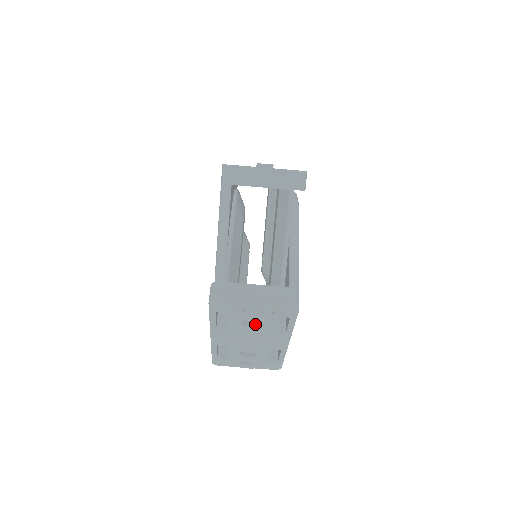
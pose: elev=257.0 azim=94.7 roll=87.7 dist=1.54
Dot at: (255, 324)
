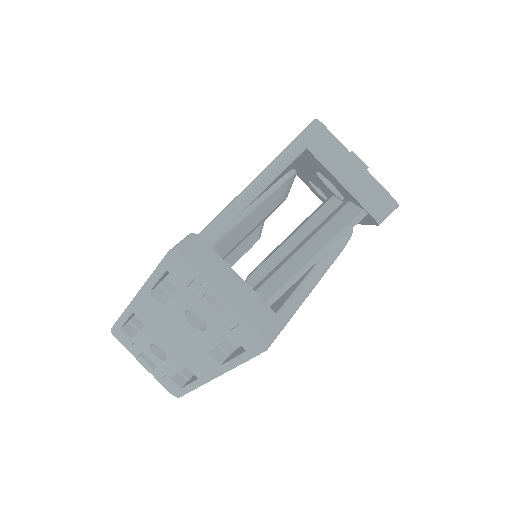
Dot at: (198, 324)
